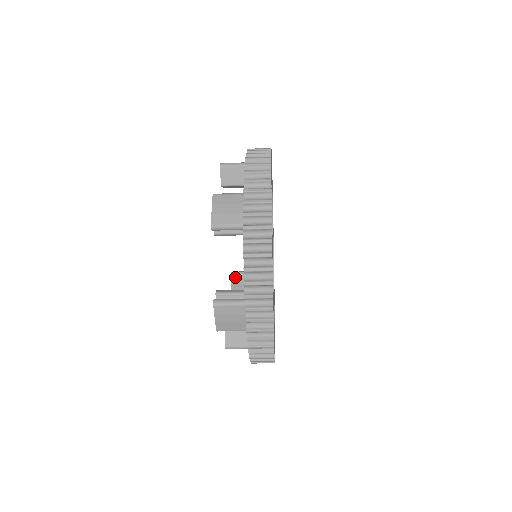
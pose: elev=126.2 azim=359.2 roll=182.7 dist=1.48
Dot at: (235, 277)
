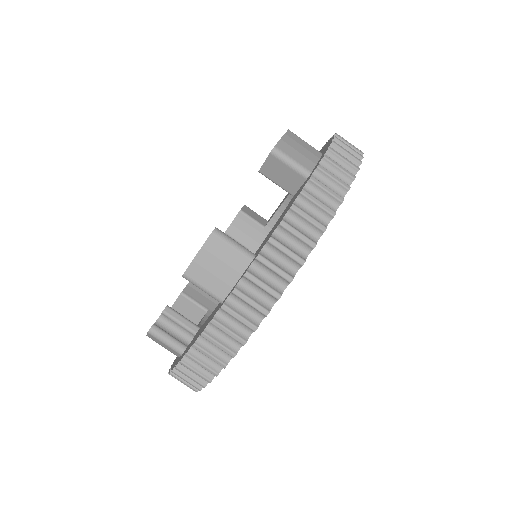
Dot at: (240, 219)
